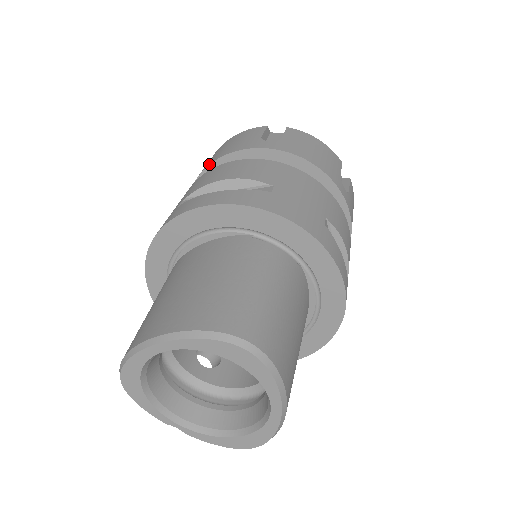
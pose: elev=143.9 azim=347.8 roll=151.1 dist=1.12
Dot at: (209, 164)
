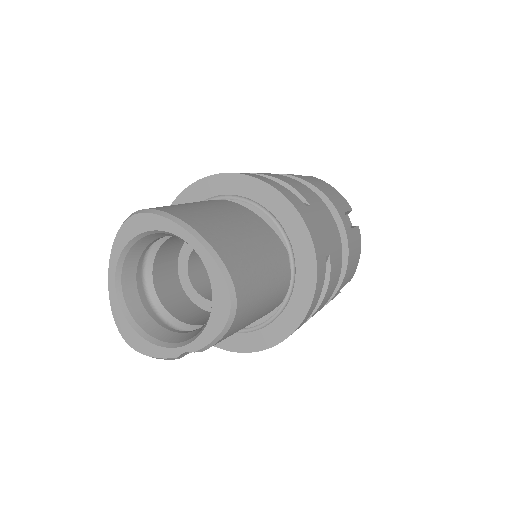
Dot at: occluded
